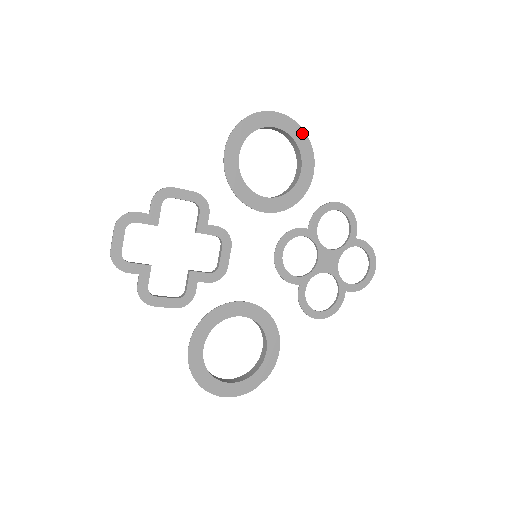
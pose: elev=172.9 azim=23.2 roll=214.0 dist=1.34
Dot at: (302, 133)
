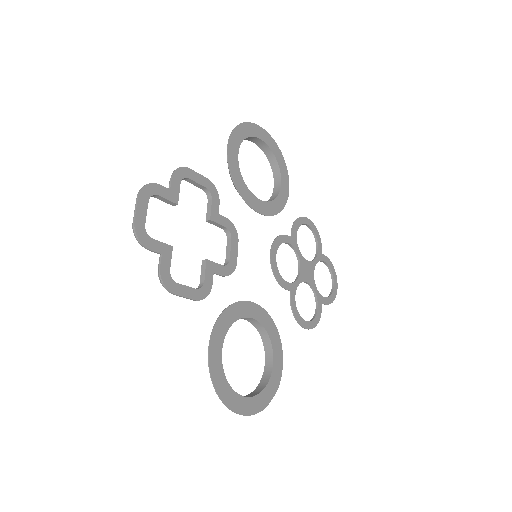
Dot at: (278, 151)
